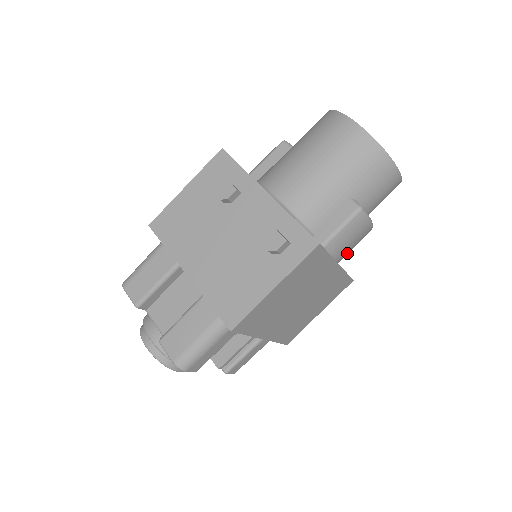
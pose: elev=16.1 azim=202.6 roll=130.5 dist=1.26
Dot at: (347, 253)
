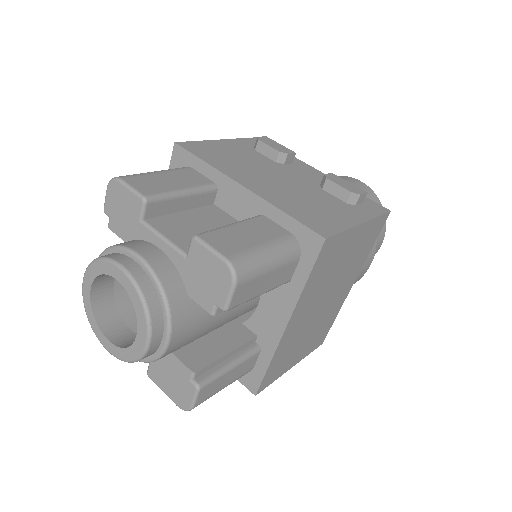
Dot at: occluded
